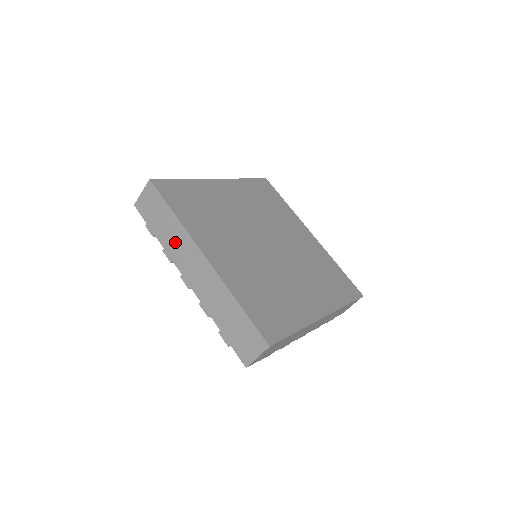
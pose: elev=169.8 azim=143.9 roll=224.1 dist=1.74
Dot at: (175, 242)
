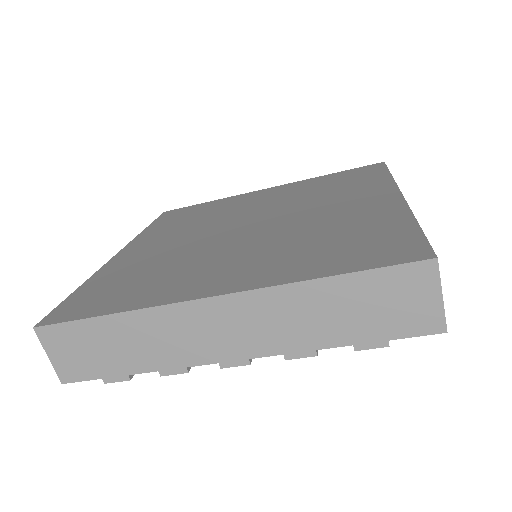
Dot at: (158, 342)
